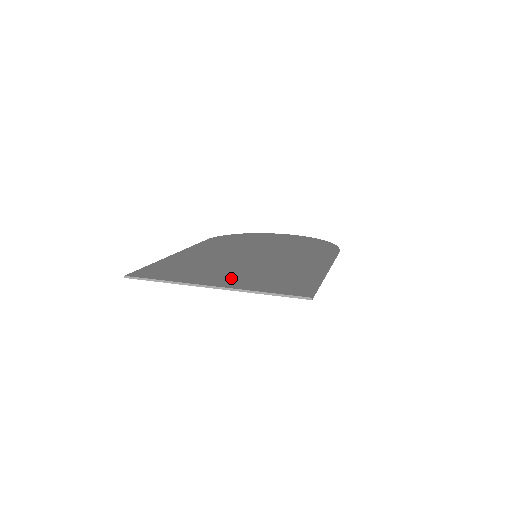
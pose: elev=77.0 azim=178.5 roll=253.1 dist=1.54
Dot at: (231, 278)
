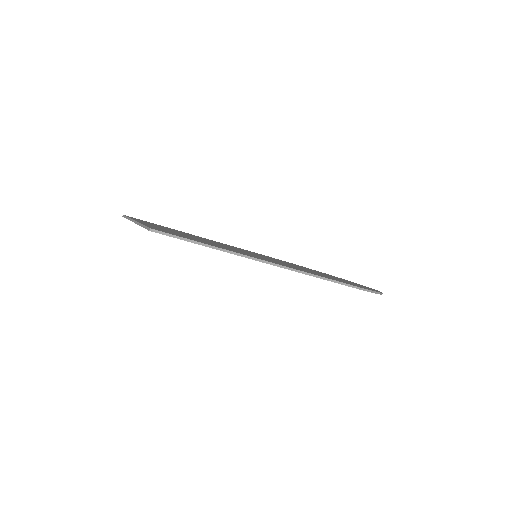
Dot at: (165, 229)
